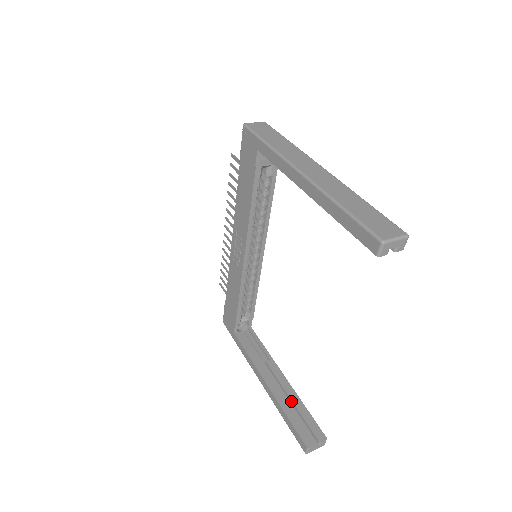
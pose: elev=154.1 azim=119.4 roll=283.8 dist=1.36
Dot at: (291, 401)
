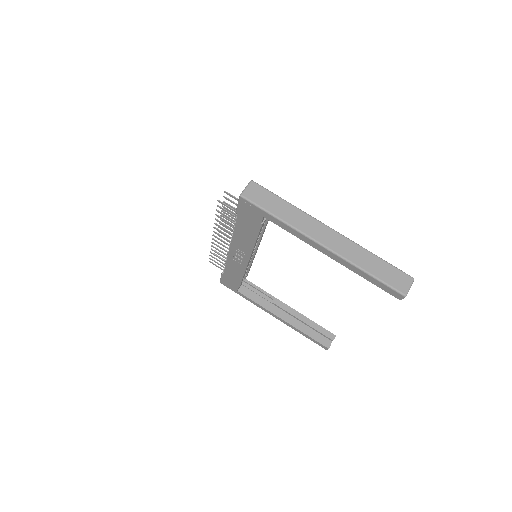
Dot at: (303, 322)
